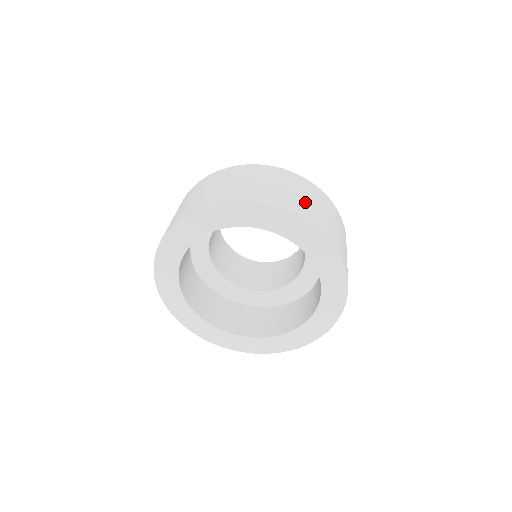
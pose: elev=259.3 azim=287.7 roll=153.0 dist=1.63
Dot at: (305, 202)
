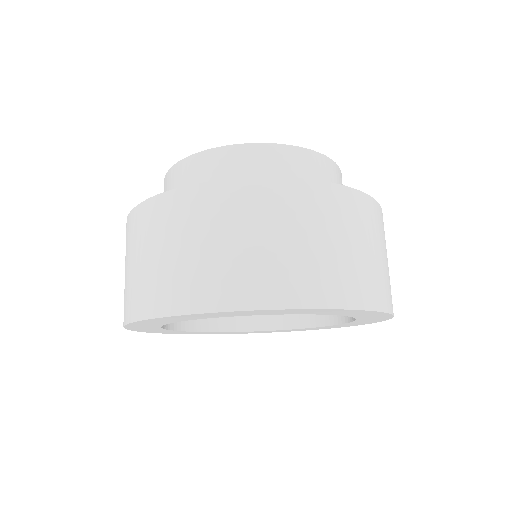
Dot at: (297, 255)
